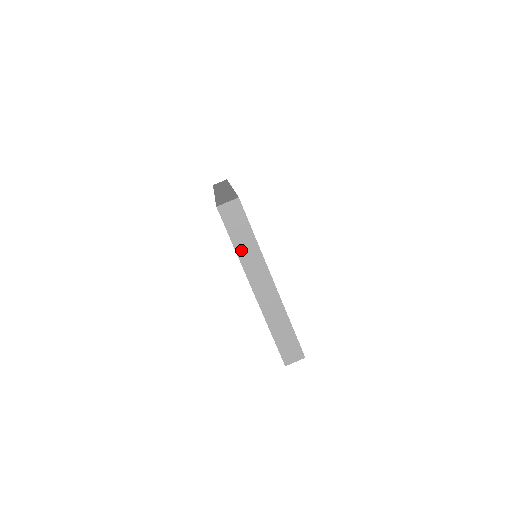
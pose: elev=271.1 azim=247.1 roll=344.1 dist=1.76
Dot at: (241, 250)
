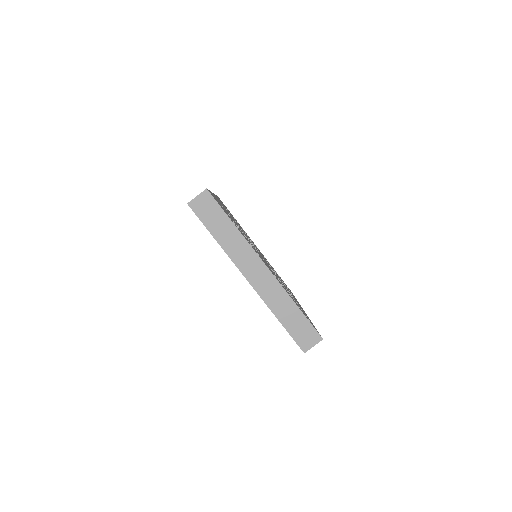
Dot at: (224, 241)
